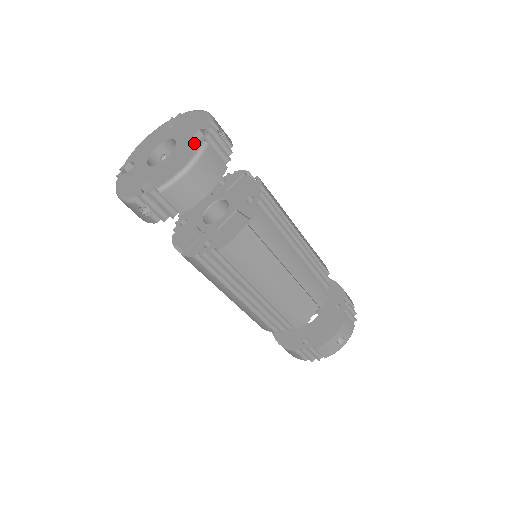
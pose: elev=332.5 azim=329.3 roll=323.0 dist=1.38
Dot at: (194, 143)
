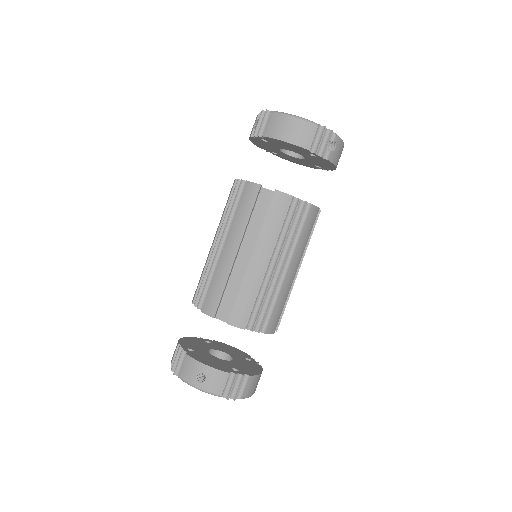
Dot at: occluded
